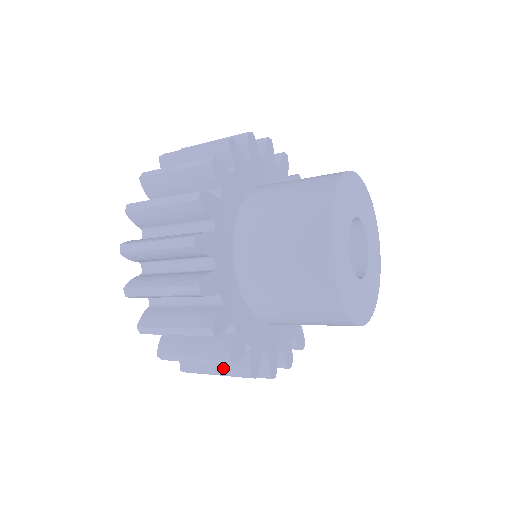
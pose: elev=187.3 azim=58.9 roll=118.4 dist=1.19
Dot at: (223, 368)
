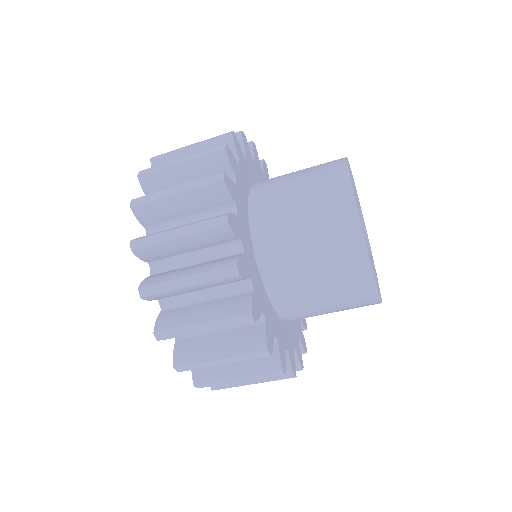
Dot at: (201, 269)
